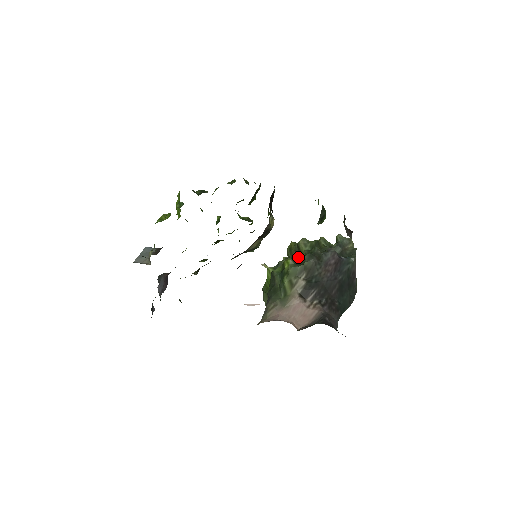
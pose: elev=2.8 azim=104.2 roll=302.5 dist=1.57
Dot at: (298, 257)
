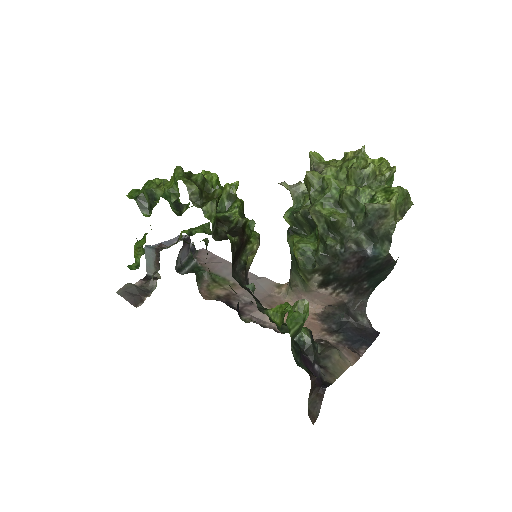
Dot at: occluded
